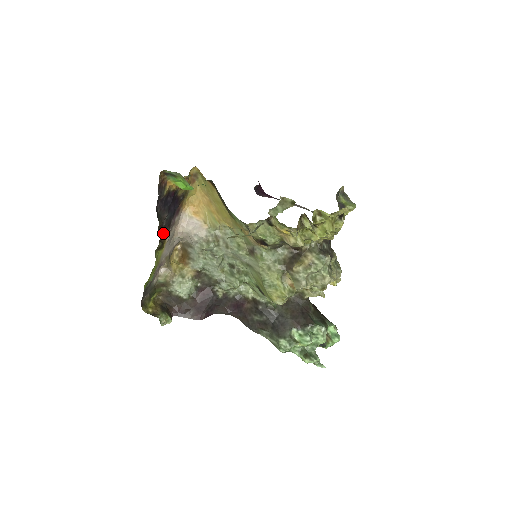
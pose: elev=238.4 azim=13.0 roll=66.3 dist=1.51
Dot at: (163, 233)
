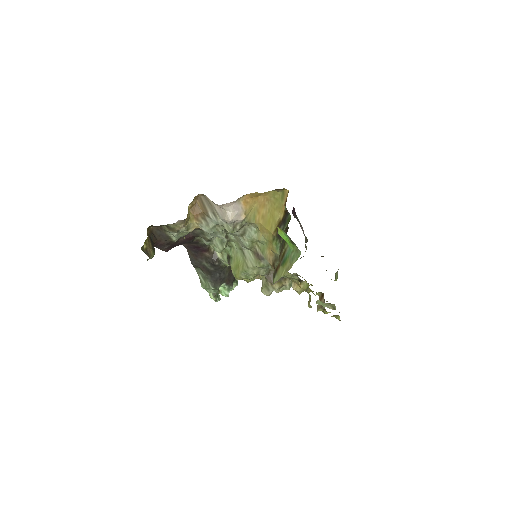
Dot at: occluded
